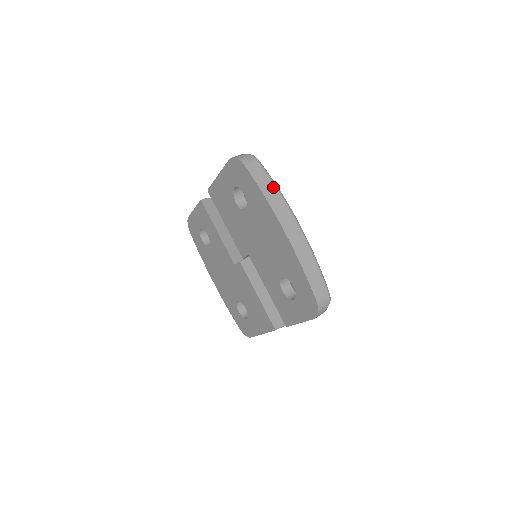
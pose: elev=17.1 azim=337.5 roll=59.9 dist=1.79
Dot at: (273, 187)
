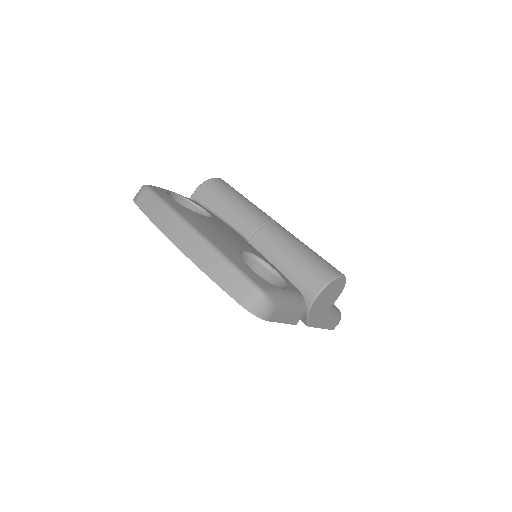
Dot at: (160, 208)
